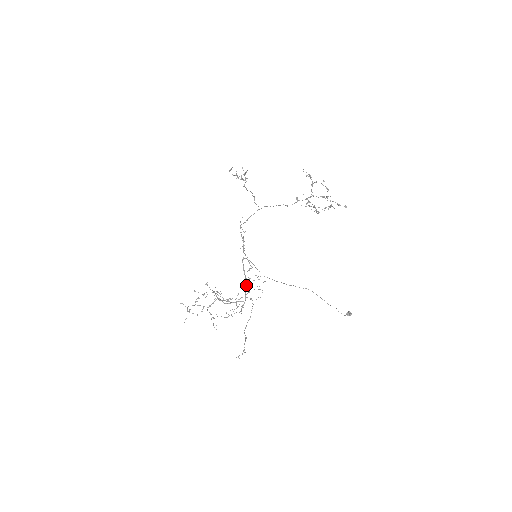
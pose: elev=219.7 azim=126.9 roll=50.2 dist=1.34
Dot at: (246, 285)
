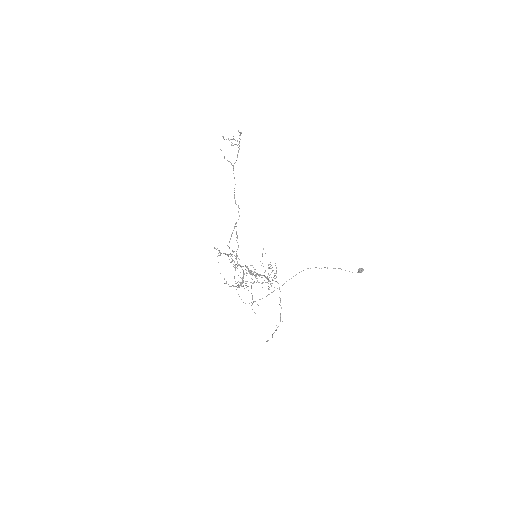
Dot at: occluded
